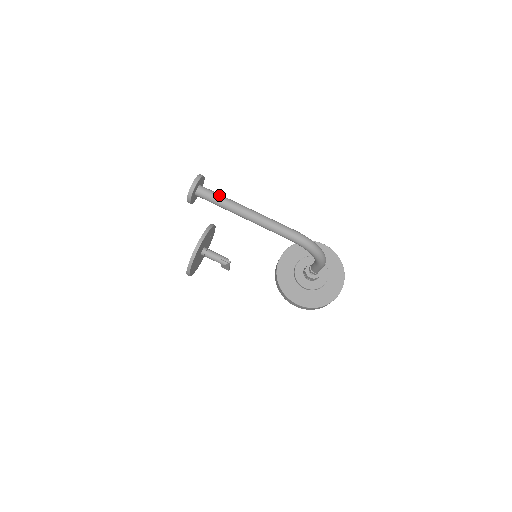
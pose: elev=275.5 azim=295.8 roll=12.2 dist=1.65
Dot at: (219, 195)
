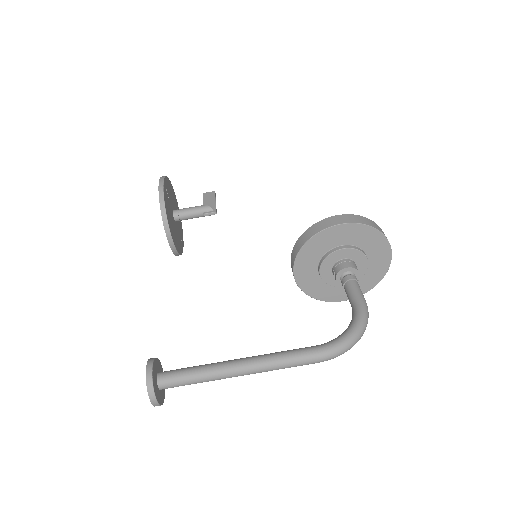
Dot at: (191, 379)
